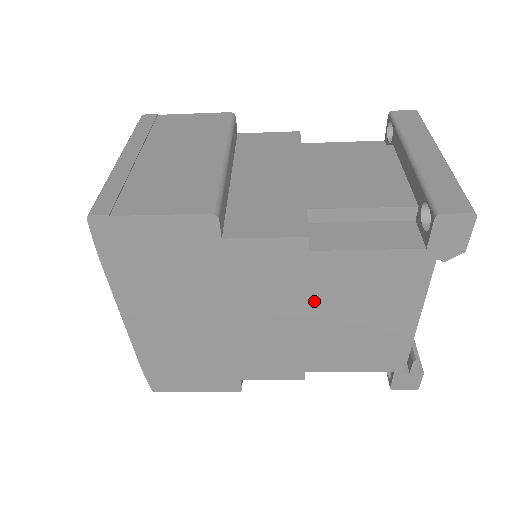
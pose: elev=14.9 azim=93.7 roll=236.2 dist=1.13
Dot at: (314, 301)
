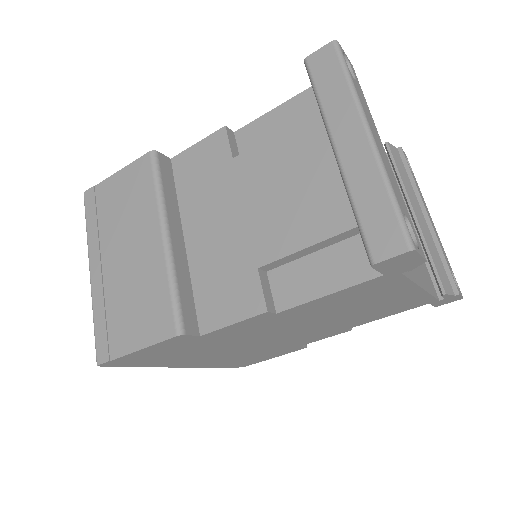
Dot at: (313, 318)
